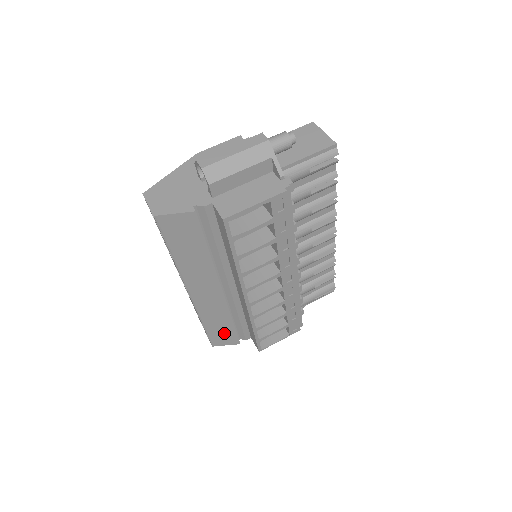
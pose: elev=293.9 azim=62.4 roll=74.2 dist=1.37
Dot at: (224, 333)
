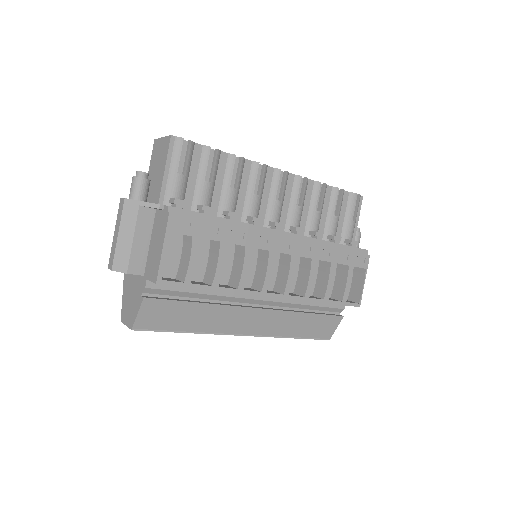
Dot at: (318, 325)
